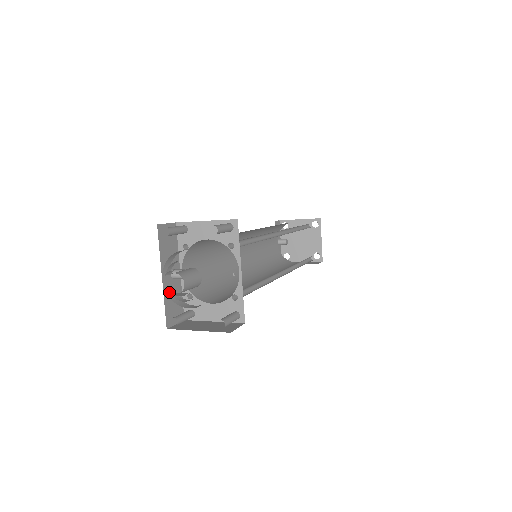
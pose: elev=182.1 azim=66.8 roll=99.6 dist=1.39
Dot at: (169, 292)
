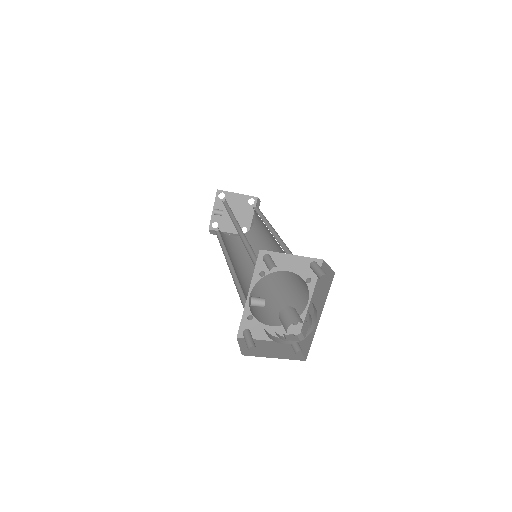
Dot at: (284, 336)
